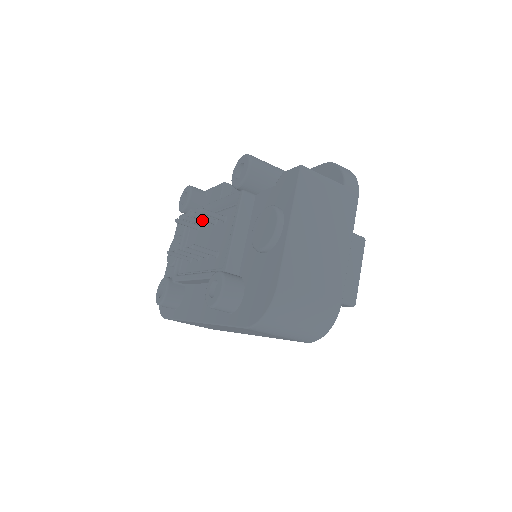
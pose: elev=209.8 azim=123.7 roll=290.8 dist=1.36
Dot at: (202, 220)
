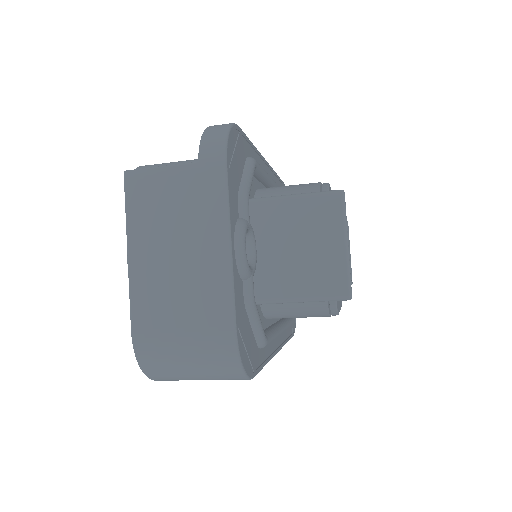
Dot at: occluded
